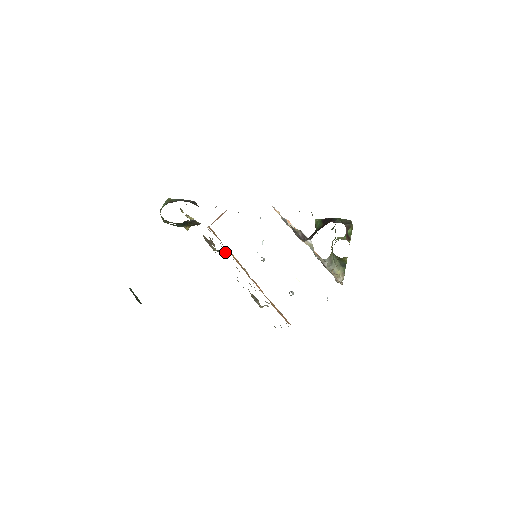
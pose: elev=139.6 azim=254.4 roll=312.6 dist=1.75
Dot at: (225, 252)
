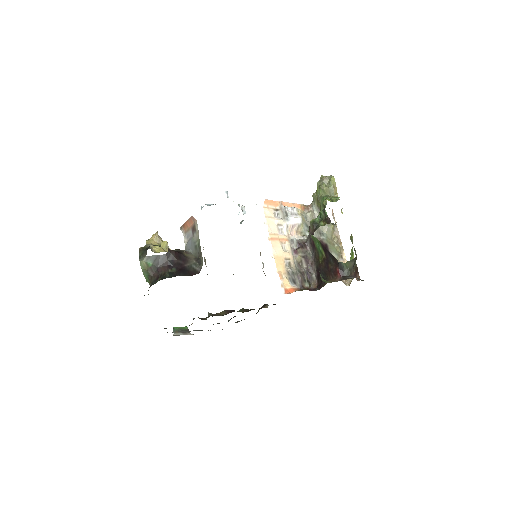
Dot at: occluded
